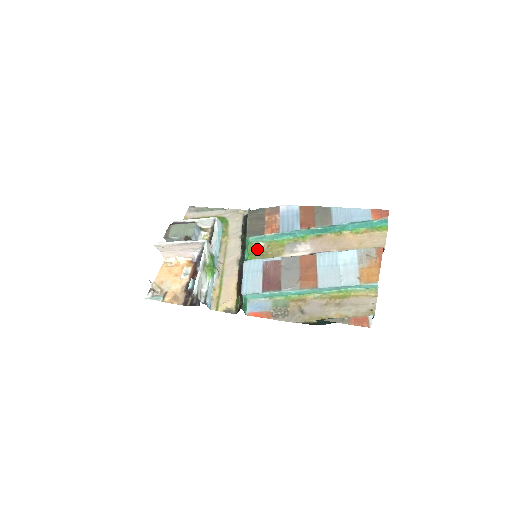
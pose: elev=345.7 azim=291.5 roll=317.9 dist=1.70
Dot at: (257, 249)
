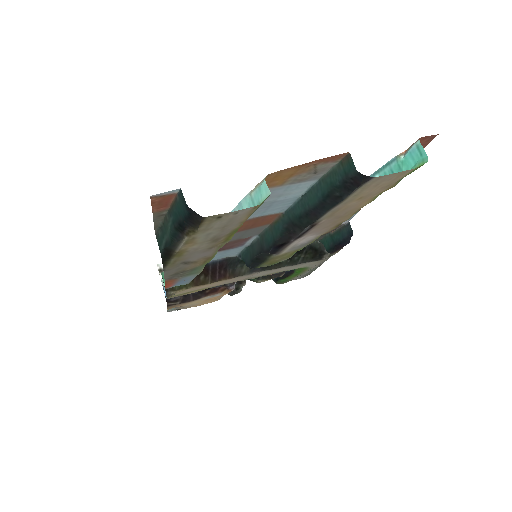
Dot at: (276, 263)
